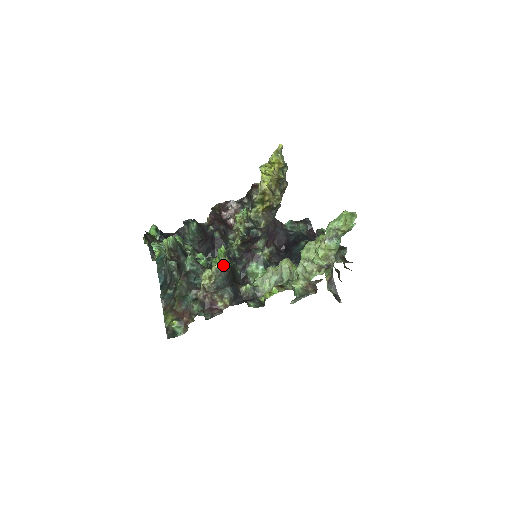
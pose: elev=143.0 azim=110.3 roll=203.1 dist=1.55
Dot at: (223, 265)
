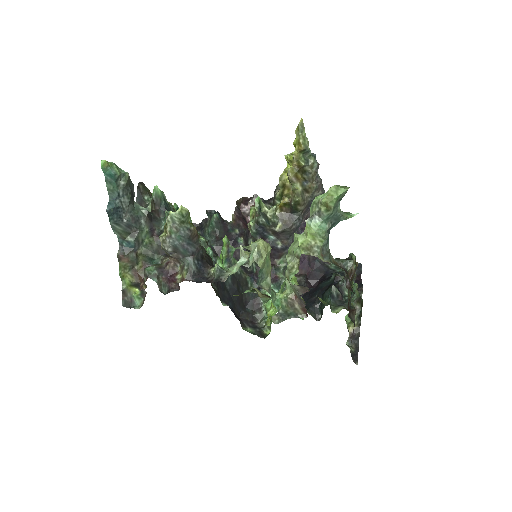
Dot at: (182, 216)
